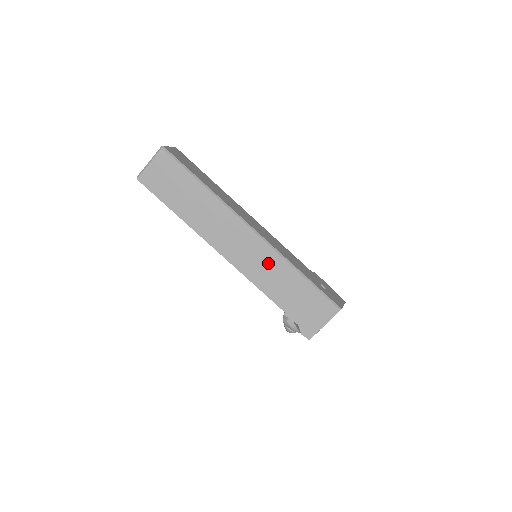
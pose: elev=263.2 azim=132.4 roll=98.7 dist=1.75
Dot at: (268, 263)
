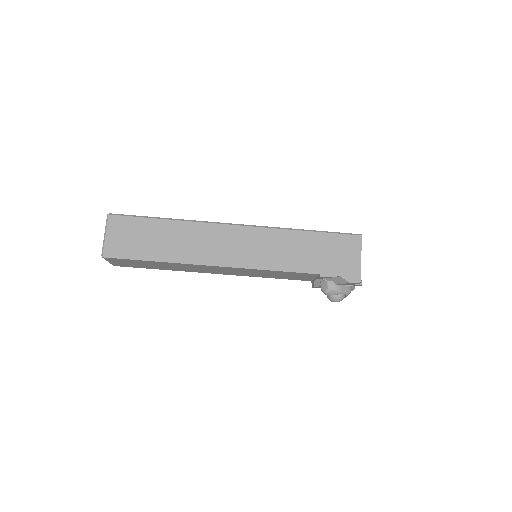
Dot at: (271, 243)
